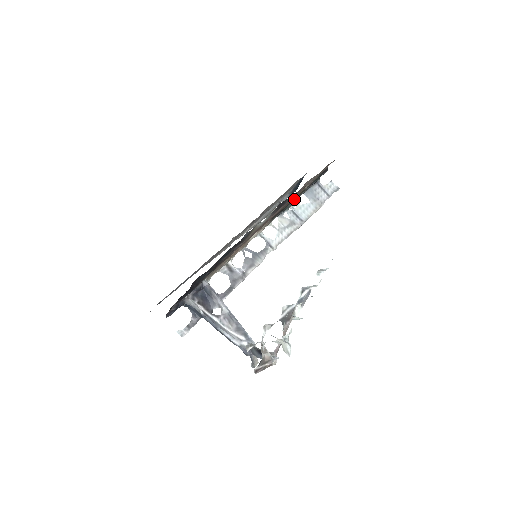
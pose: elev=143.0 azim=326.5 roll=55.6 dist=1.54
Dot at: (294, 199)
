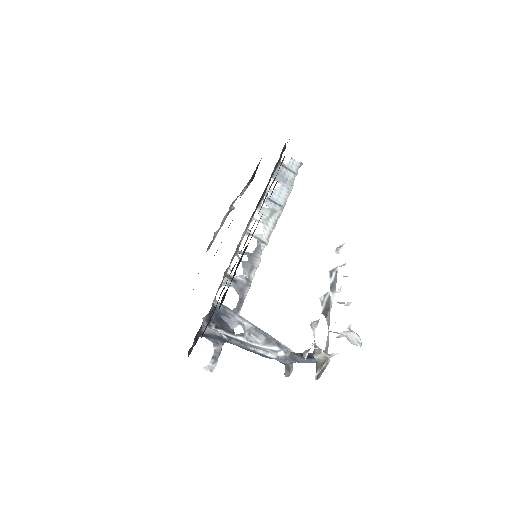
Dot at: (267, 185)
